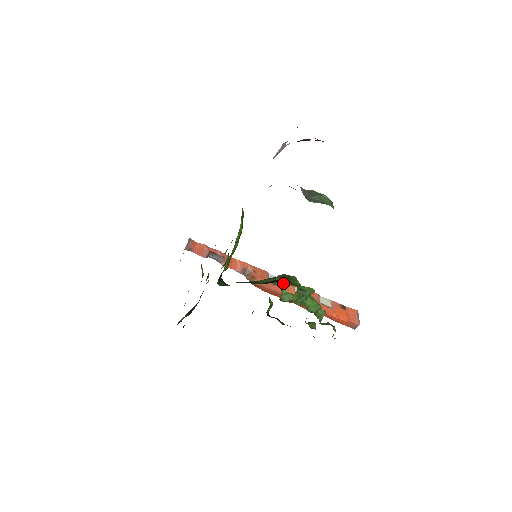
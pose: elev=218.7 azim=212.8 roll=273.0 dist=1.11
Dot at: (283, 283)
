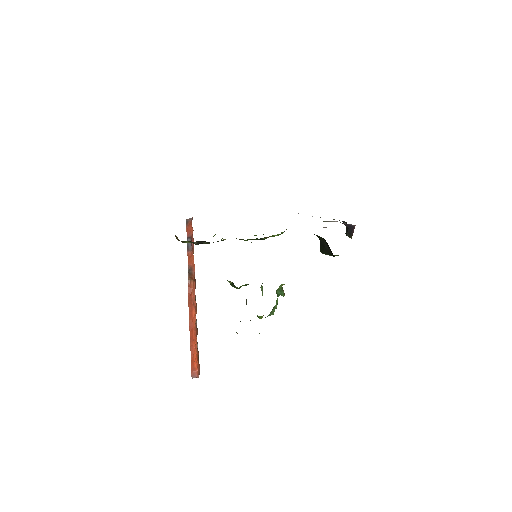
Dot at: occluded
